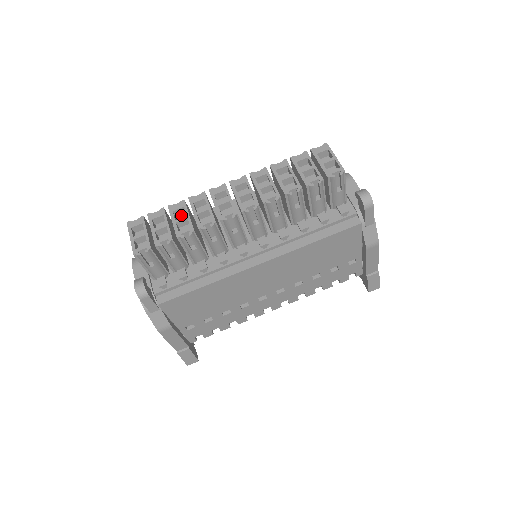
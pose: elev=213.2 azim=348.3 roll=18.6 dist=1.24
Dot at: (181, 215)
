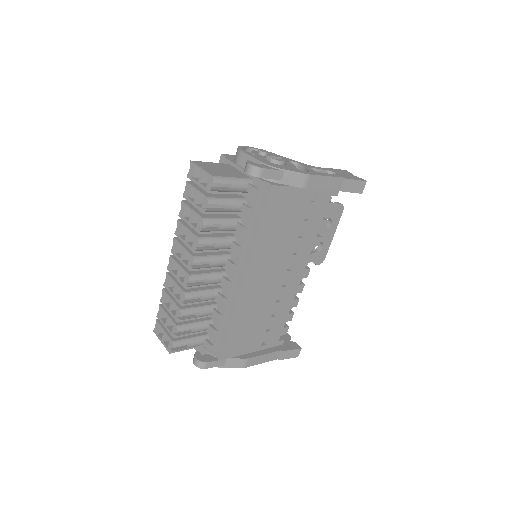
Dot at: occluded
